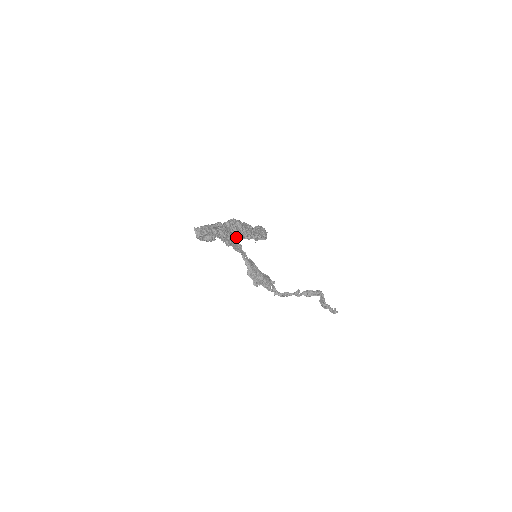
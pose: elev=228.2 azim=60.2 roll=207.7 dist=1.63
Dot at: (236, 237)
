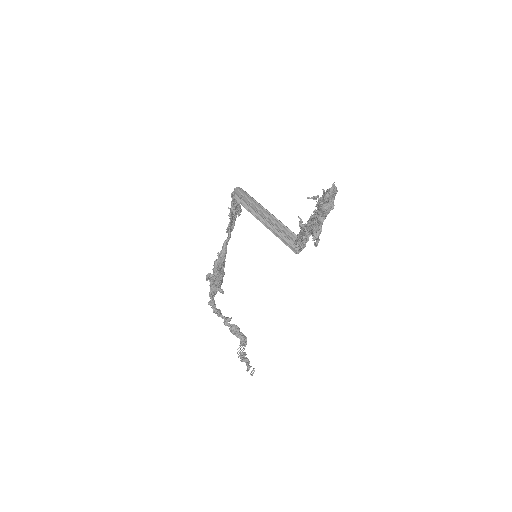
Dot at: (259, 219)
